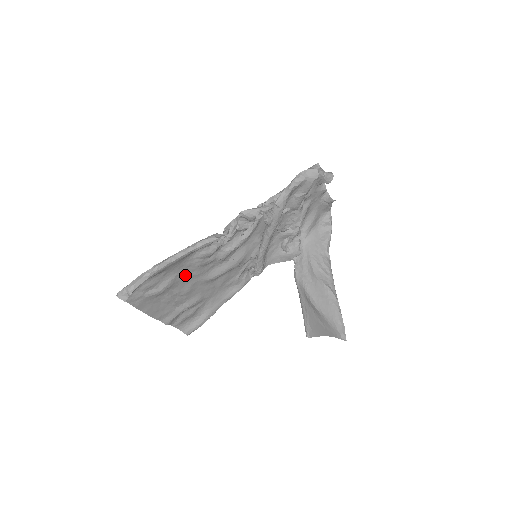
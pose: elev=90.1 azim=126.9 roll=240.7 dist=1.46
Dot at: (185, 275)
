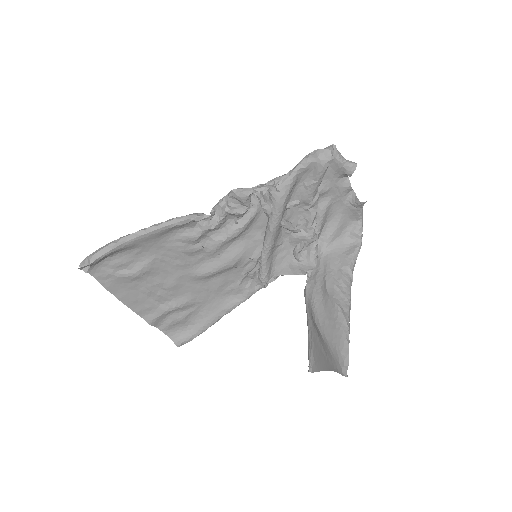
Dot at: (167, 261)
